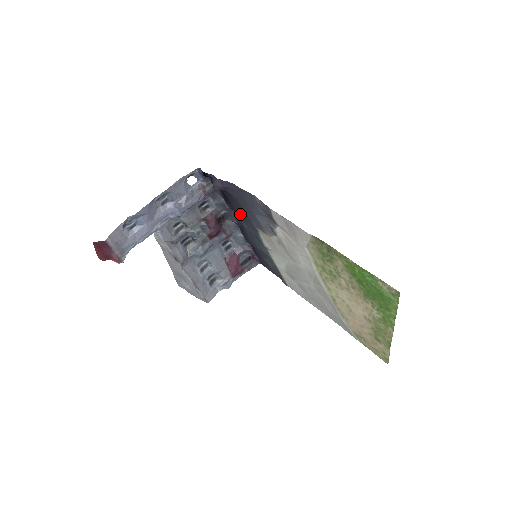
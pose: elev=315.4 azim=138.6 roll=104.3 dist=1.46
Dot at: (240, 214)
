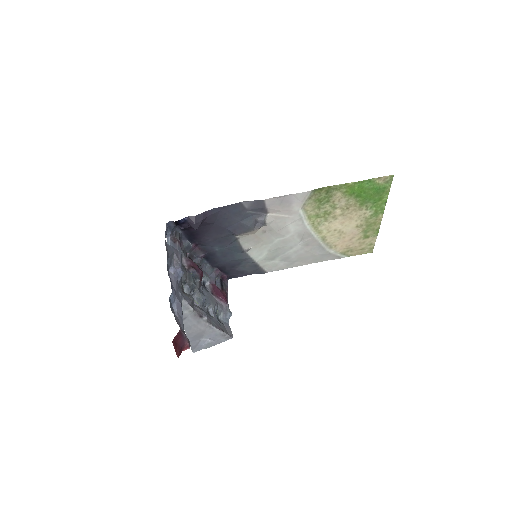
Dot at: (212, 240)
